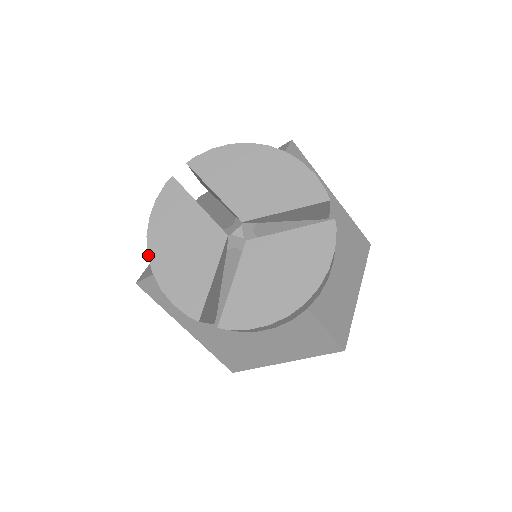
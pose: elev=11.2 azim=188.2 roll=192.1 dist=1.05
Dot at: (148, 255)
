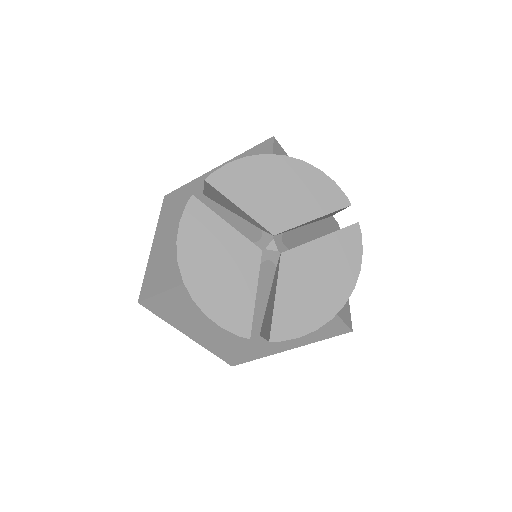
Dot at: (184, 282)
